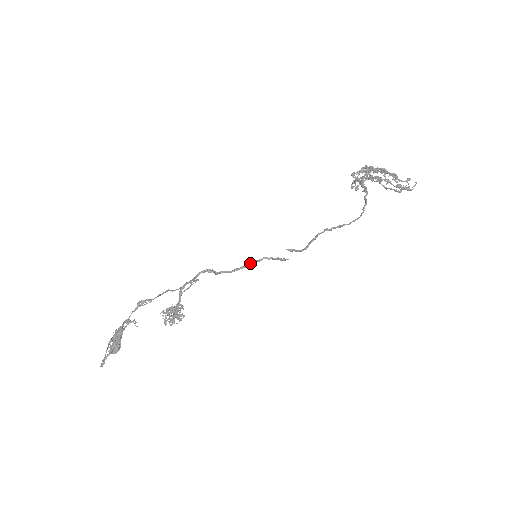
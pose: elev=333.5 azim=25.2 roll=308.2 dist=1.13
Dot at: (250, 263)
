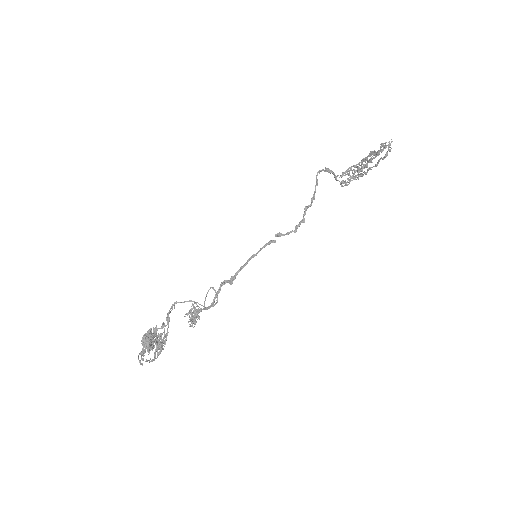
Dot at: (248, 260)
